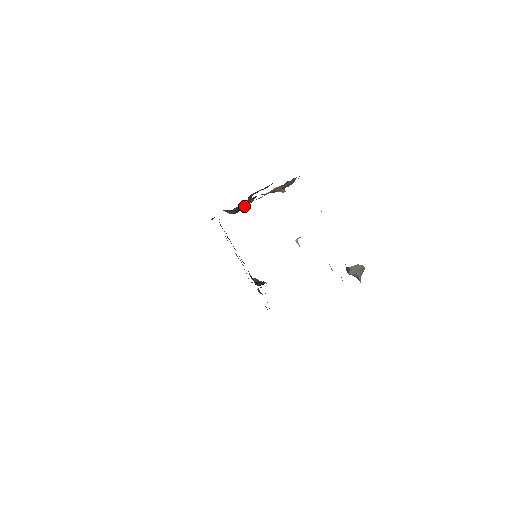
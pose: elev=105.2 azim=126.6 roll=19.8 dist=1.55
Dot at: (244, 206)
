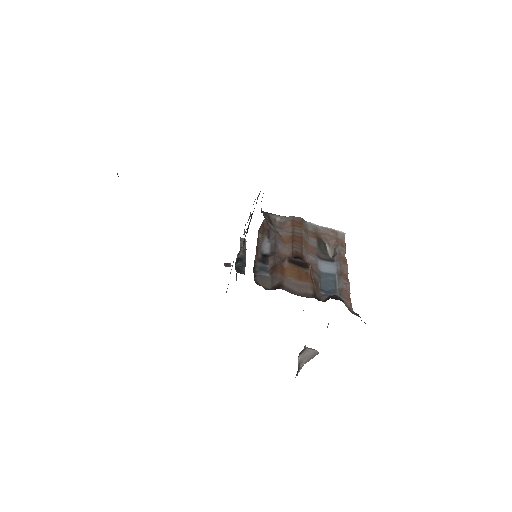
Dot at: (266, 283)
